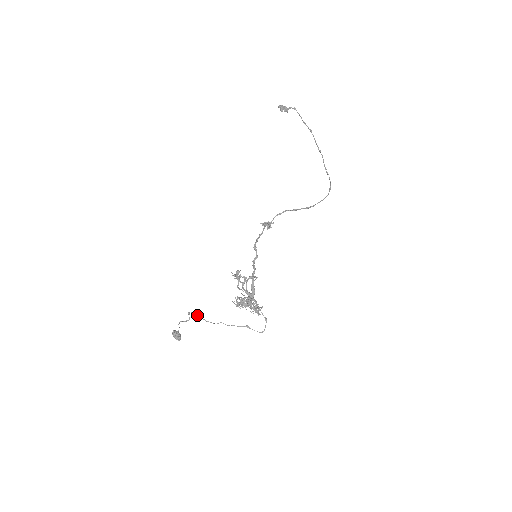
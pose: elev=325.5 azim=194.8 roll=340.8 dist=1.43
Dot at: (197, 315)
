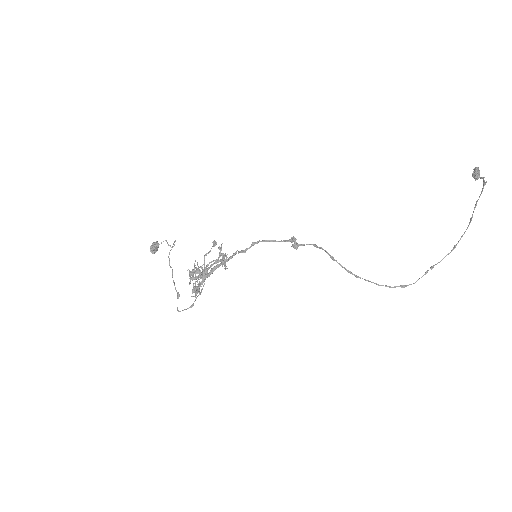
Dot at: (172, 246)
